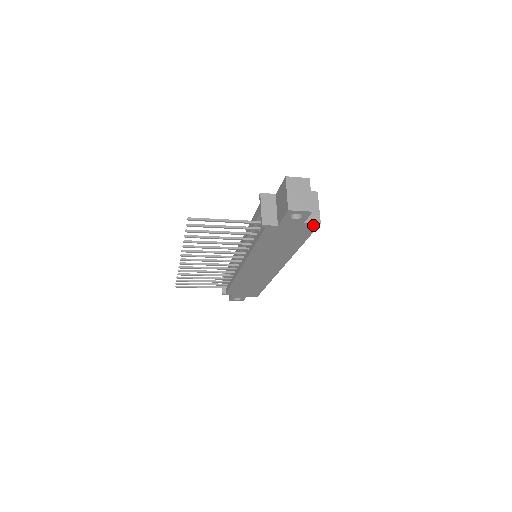
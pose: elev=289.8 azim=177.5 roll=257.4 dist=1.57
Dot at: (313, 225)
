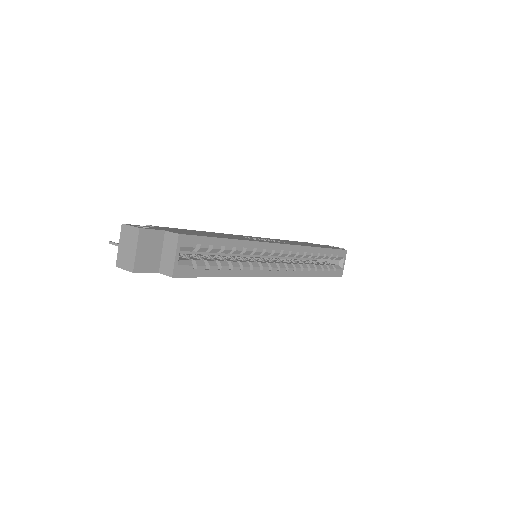
Dot at: occluded
